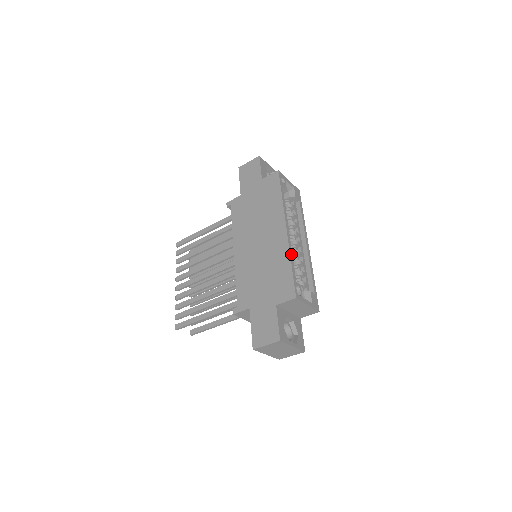
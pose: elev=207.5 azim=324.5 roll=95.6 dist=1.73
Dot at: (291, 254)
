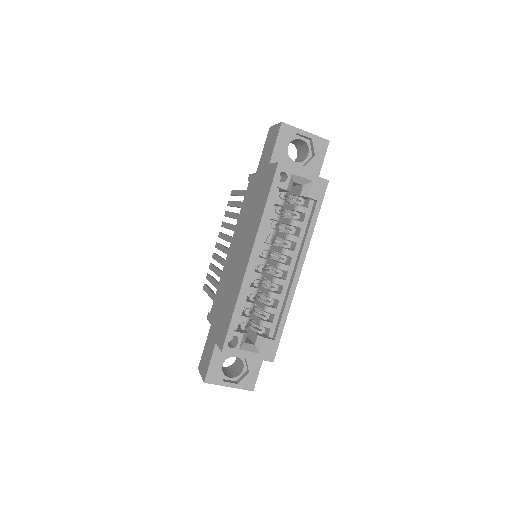
Dot at: (242, 294)
